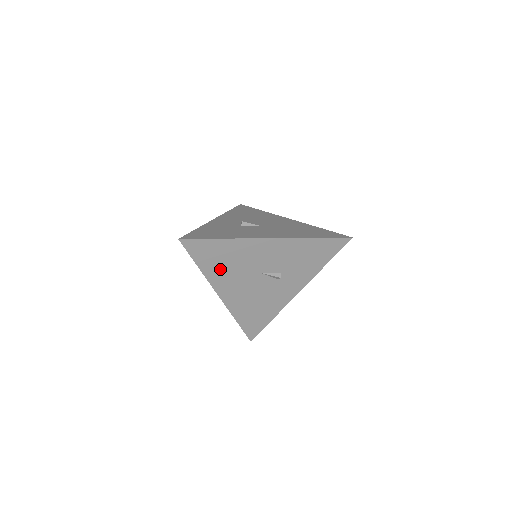
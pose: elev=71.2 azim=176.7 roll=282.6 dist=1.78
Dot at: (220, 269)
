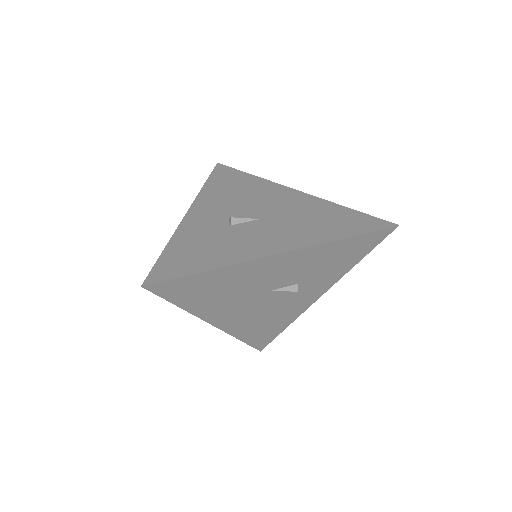
Dot at: (211, 301)
